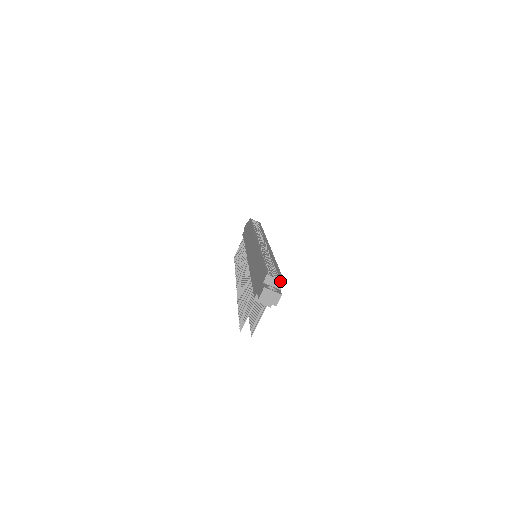
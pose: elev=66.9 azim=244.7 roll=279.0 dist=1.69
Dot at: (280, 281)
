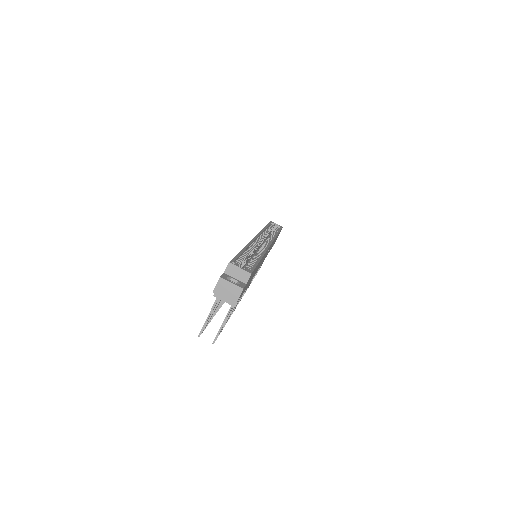
Dot at: (246, 272)
